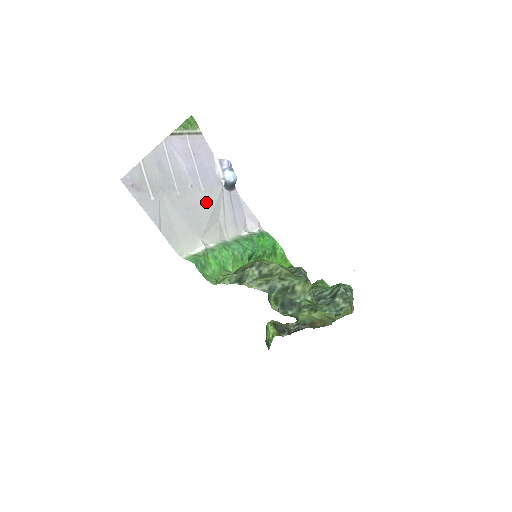
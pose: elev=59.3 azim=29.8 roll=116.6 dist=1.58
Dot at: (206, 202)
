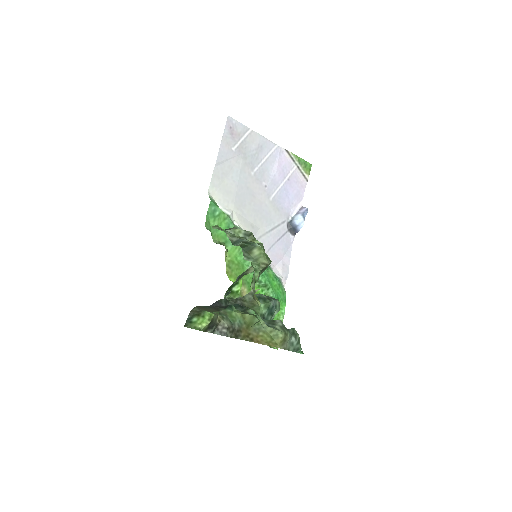
Dot at: (264, 206)
